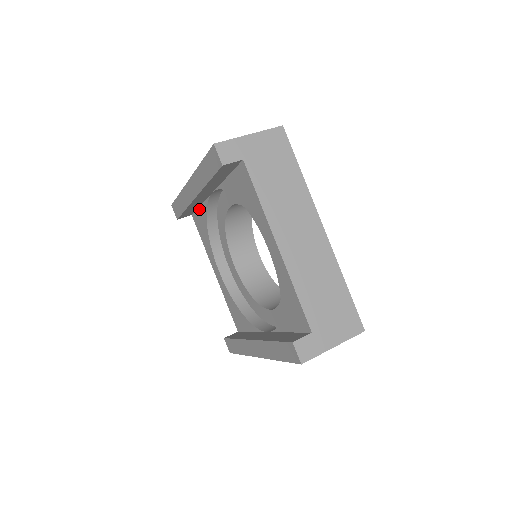
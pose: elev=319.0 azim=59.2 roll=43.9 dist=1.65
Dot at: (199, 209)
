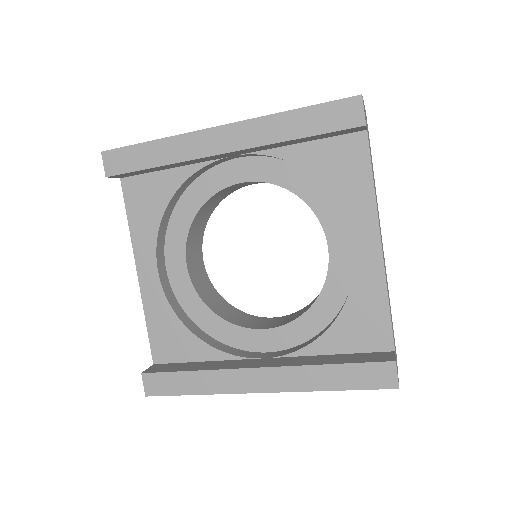
Dot at: (161, 173)
